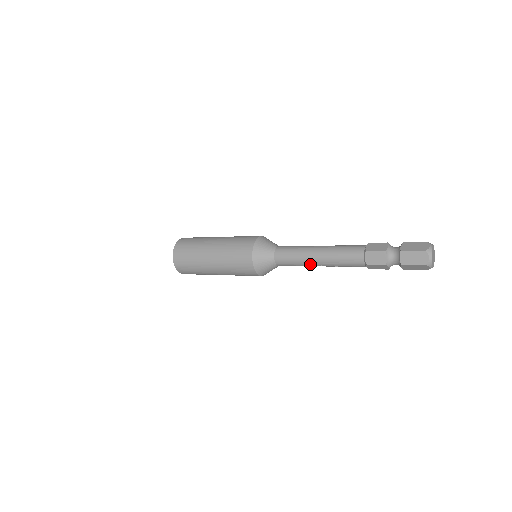
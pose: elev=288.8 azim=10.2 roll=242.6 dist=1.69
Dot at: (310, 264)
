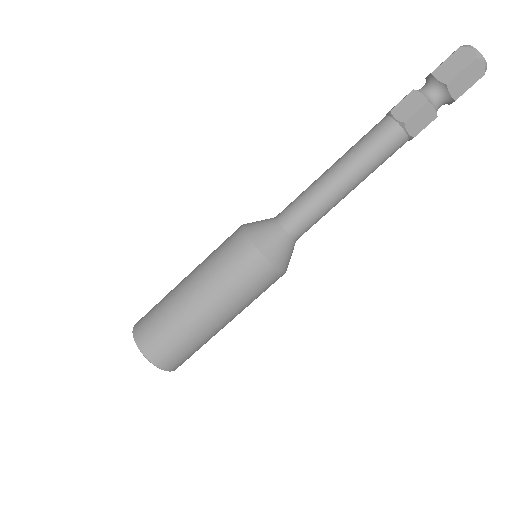
Dot at: occluded
